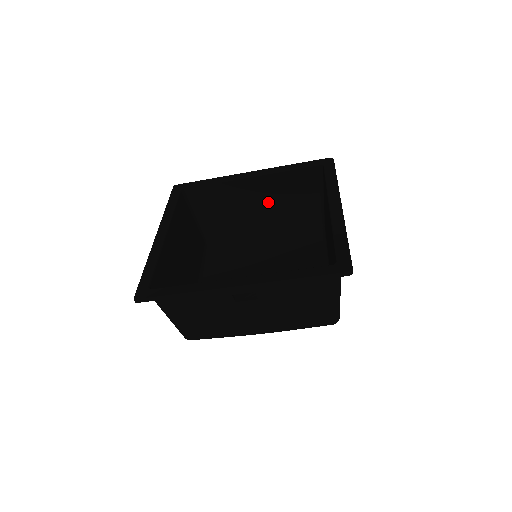
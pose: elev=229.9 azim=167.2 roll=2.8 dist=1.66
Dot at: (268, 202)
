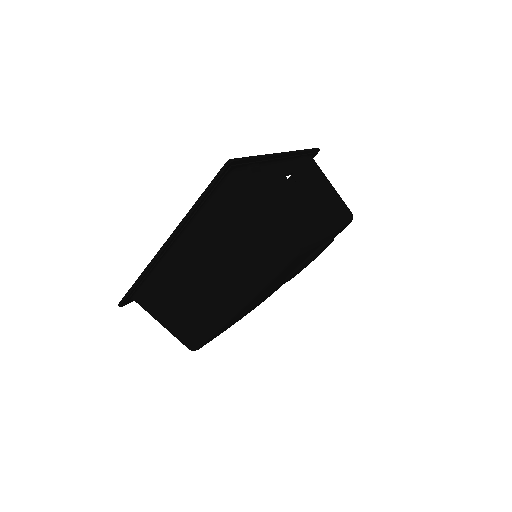
Dot at: occluded
